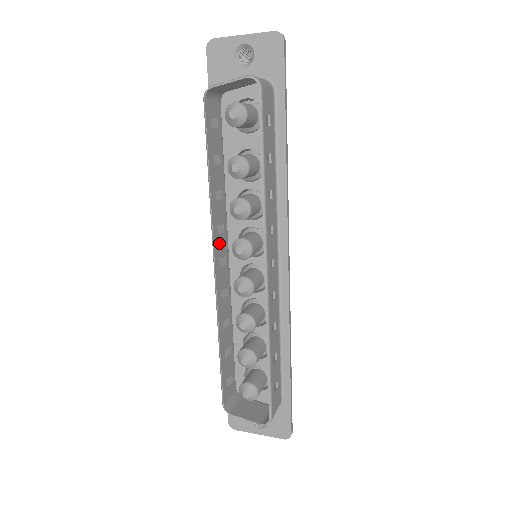
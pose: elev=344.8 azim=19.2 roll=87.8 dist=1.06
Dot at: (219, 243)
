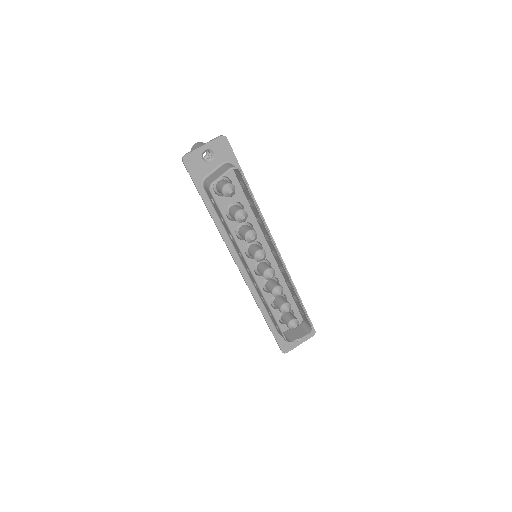
Dot at: occluded
